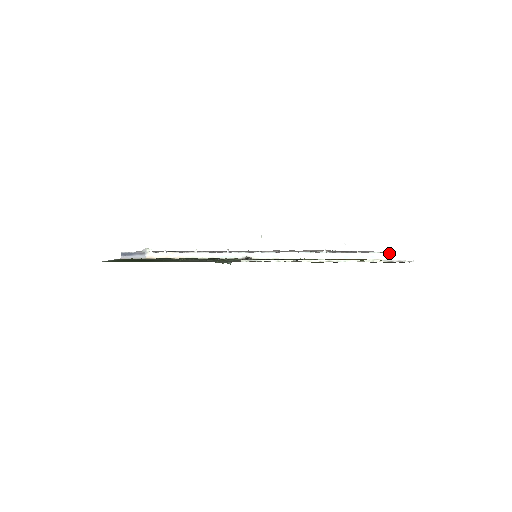
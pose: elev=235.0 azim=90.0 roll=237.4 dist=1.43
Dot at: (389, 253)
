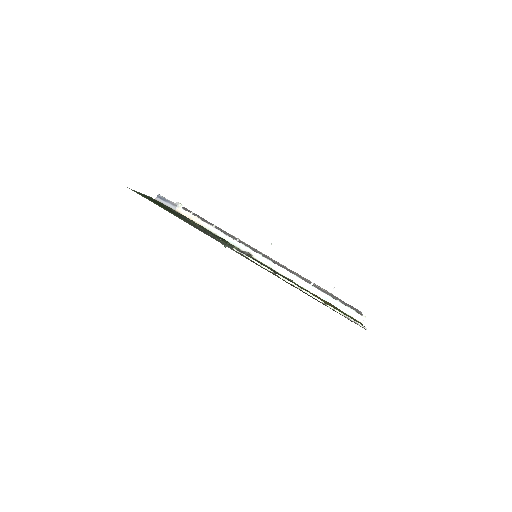
Dot at: (363, 316)
